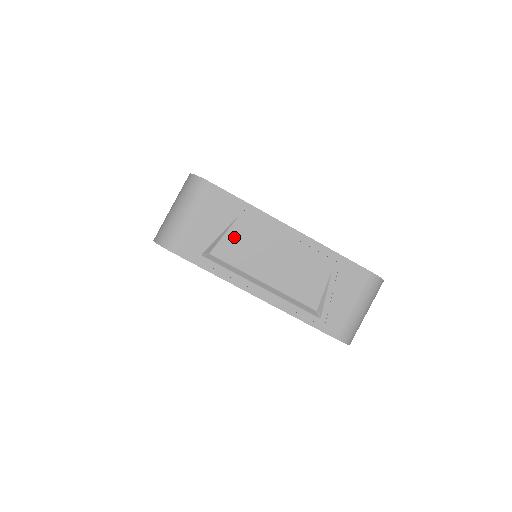
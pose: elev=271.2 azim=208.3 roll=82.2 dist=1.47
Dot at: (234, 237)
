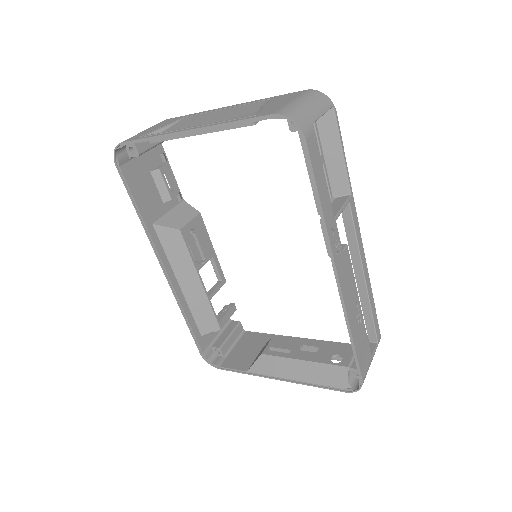
Dot at: (177, 126)
